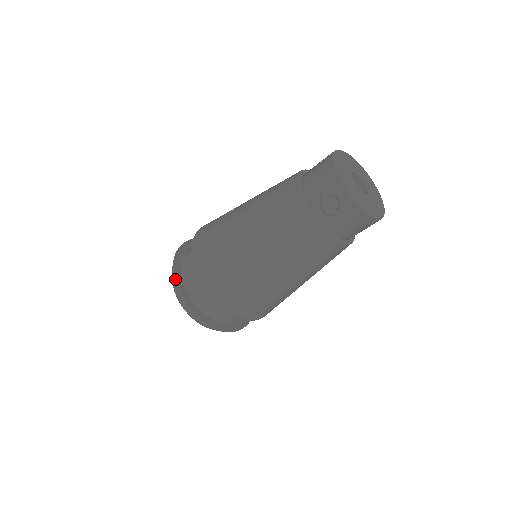
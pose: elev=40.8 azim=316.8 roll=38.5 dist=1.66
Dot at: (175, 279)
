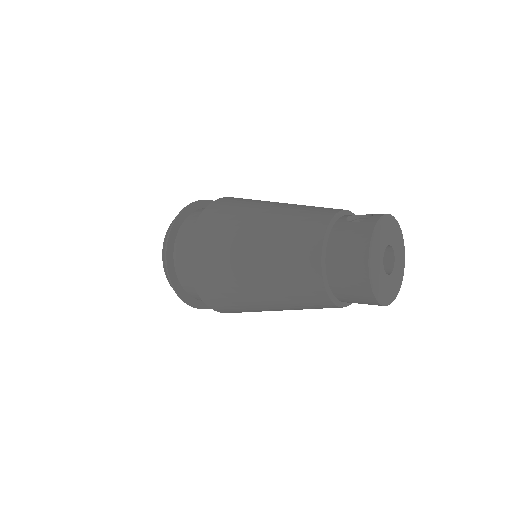
Dot at: occluded
